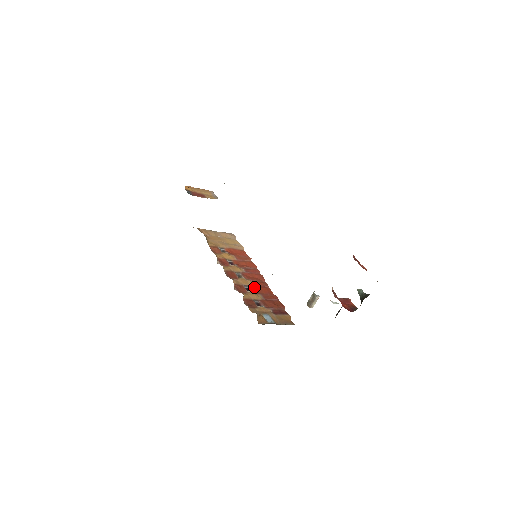
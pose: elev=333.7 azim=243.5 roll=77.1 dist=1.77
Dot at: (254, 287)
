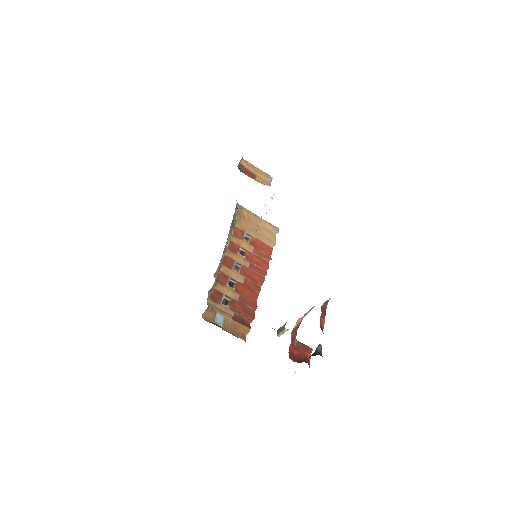
Dot at: (240, 285)
